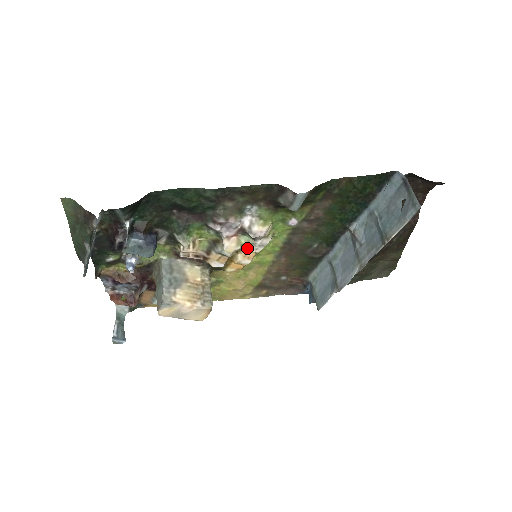
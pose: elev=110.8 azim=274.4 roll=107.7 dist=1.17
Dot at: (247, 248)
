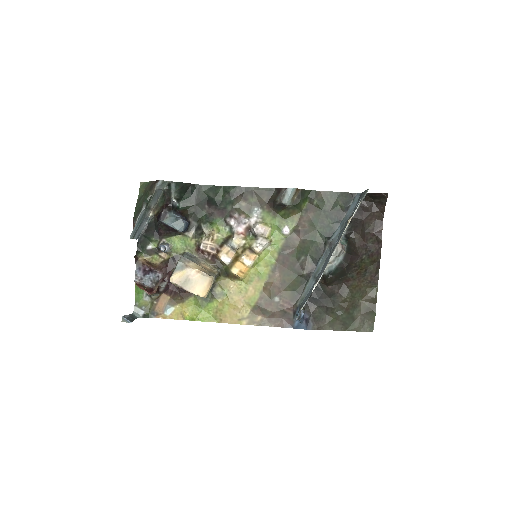
Dot at: (250, 246)
